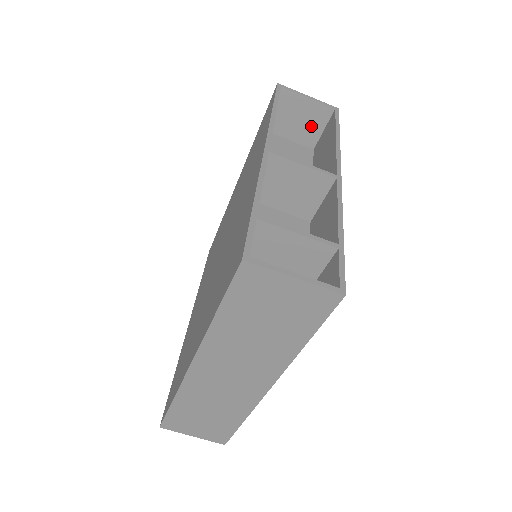
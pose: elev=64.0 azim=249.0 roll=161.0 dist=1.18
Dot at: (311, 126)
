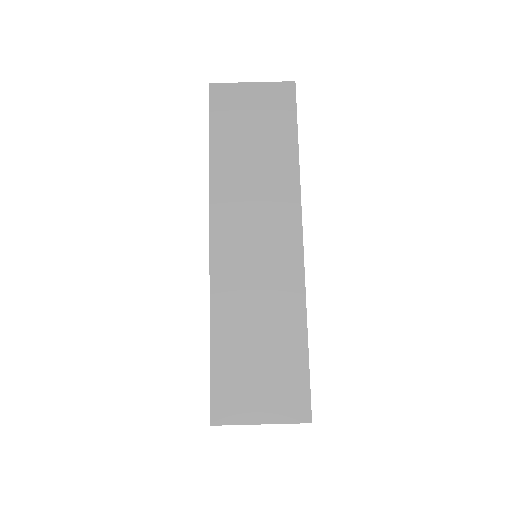
Dot at: occluded
